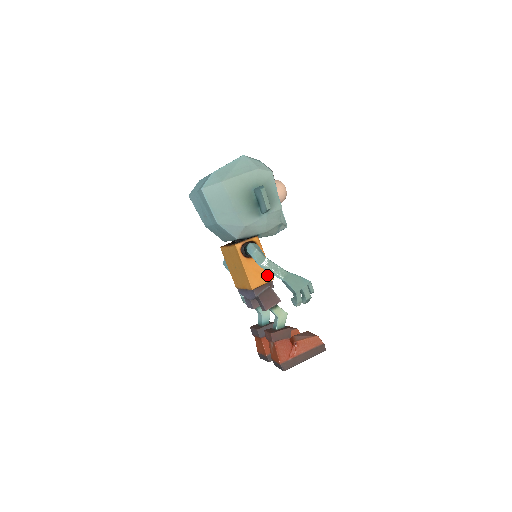
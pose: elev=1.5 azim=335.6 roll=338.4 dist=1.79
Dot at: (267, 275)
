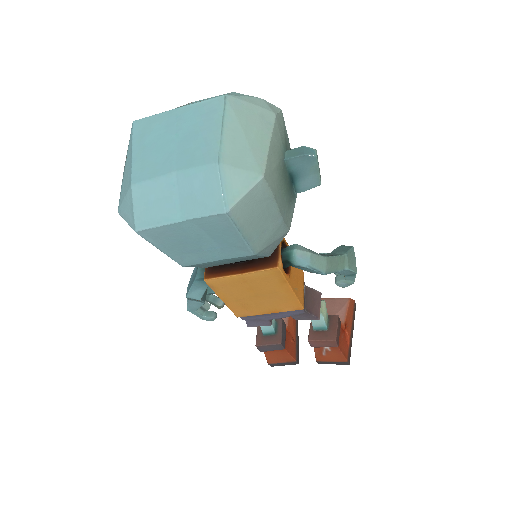
Dot at: (300, 274)
